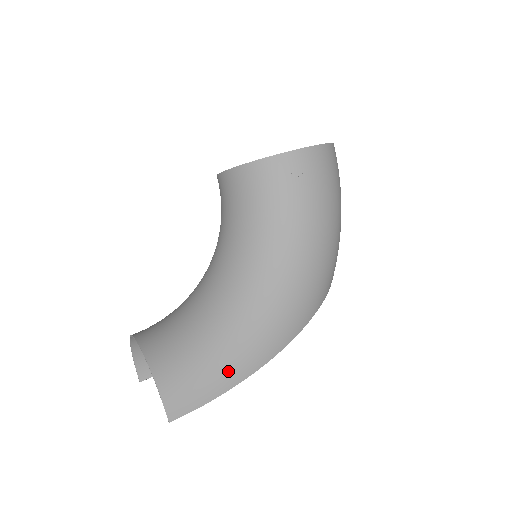
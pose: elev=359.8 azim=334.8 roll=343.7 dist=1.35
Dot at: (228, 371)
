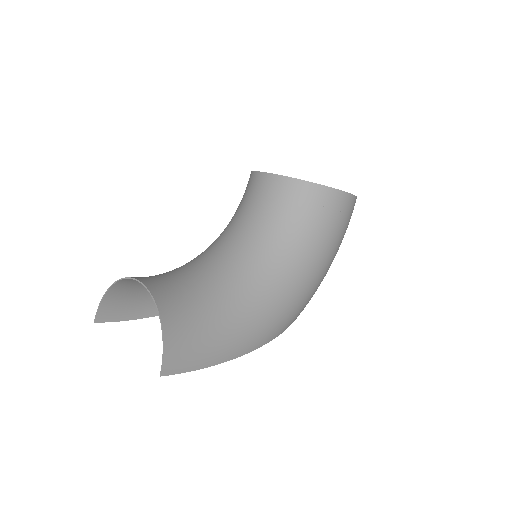
Dot at: (220, 349)
